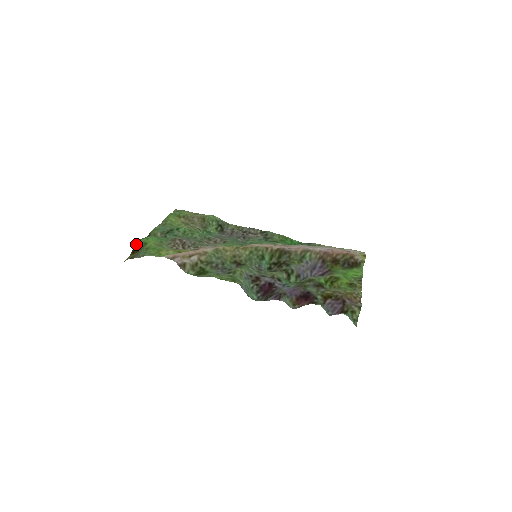
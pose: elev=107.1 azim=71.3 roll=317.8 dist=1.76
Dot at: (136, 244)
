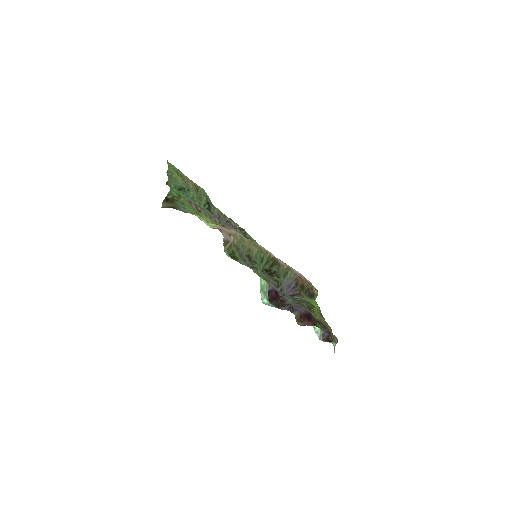
Dot at: (170, 191)
